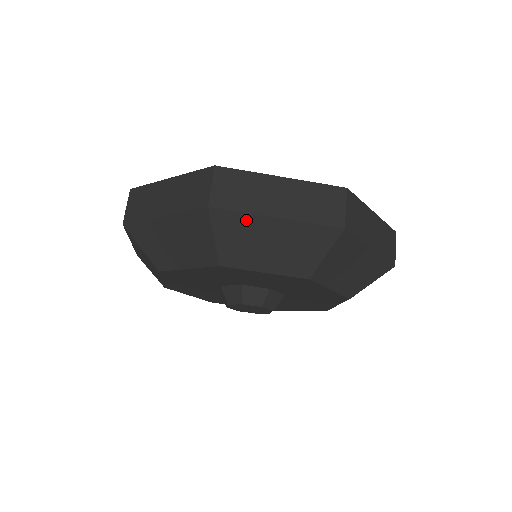
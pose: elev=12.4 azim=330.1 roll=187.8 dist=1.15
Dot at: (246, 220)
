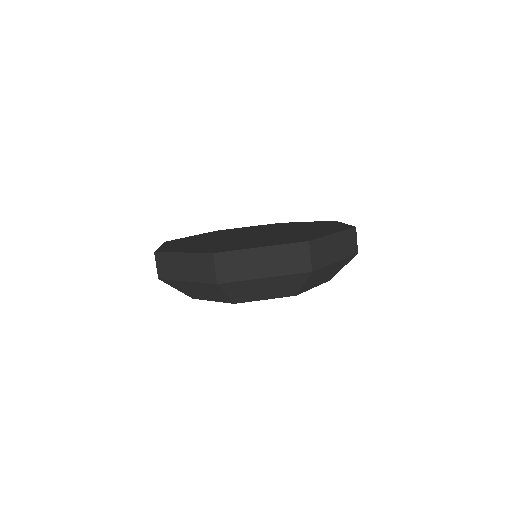
Dot at: (177, 283)
